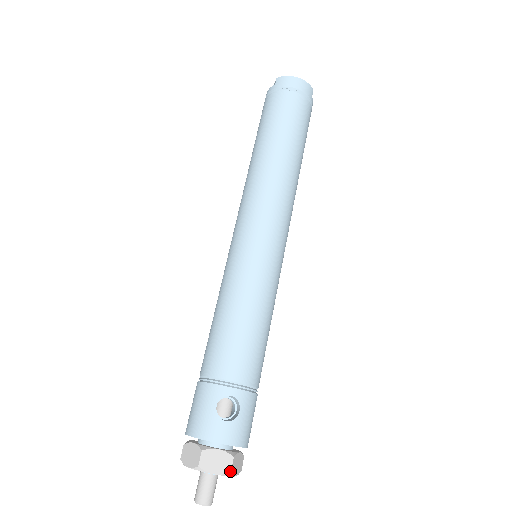
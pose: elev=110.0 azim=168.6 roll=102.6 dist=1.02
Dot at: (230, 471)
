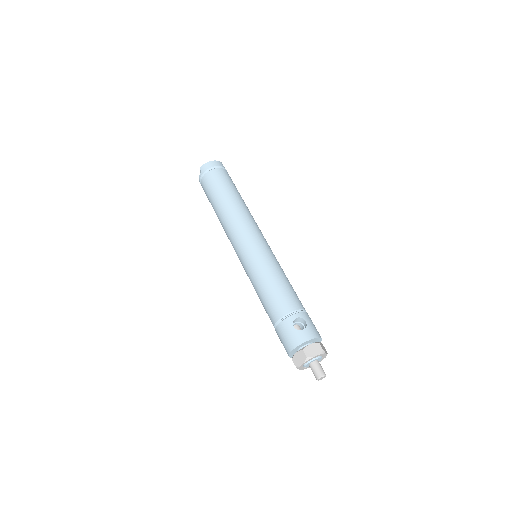
Dot at: (323, 350)
